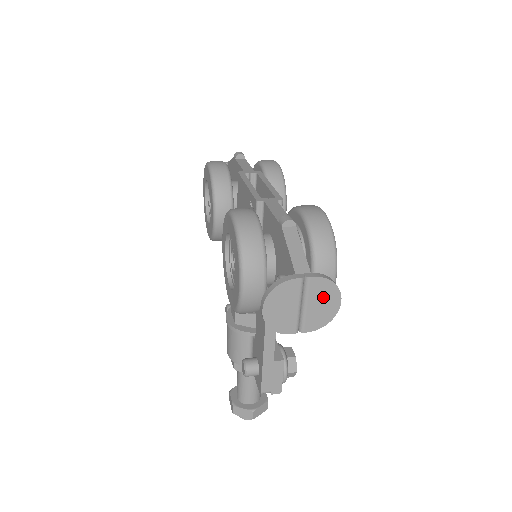
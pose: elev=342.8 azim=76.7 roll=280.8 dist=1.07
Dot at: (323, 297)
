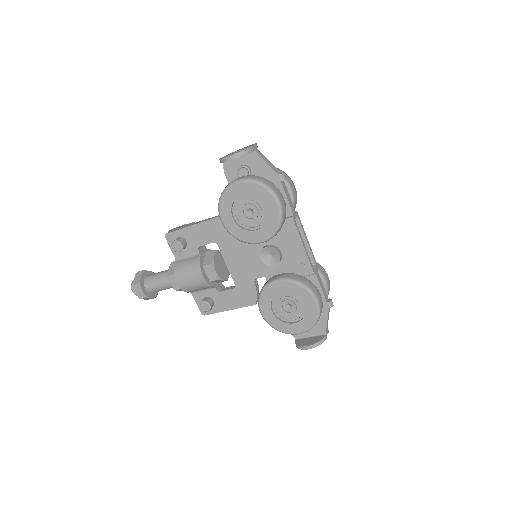
Dot at: occluded
